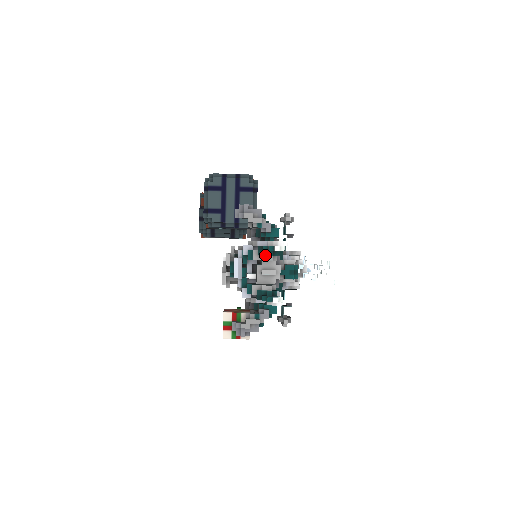
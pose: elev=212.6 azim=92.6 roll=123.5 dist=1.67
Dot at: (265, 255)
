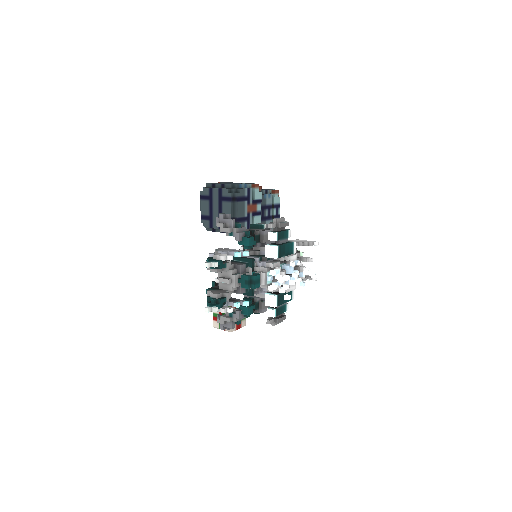
Dot at: occluded
